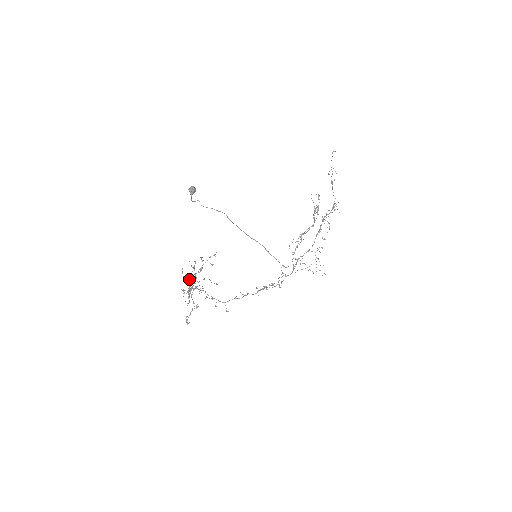
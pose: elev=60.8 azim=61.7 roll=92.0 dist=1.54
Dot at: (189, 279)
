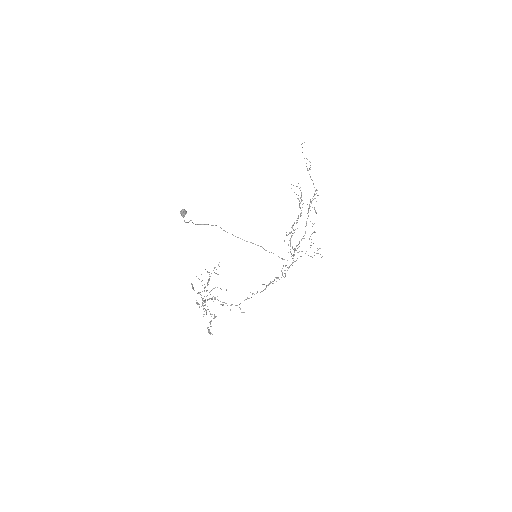
Dot at: (200, 292)
